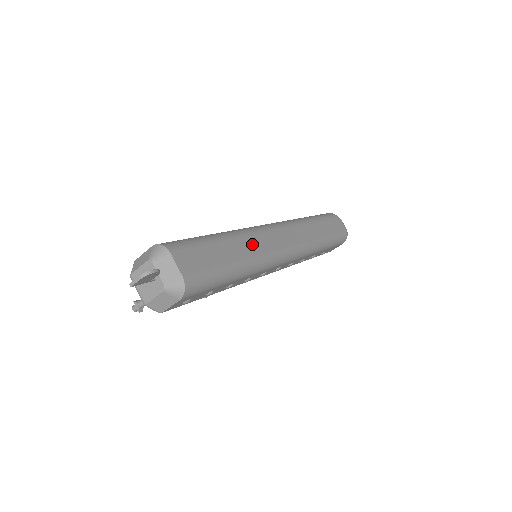
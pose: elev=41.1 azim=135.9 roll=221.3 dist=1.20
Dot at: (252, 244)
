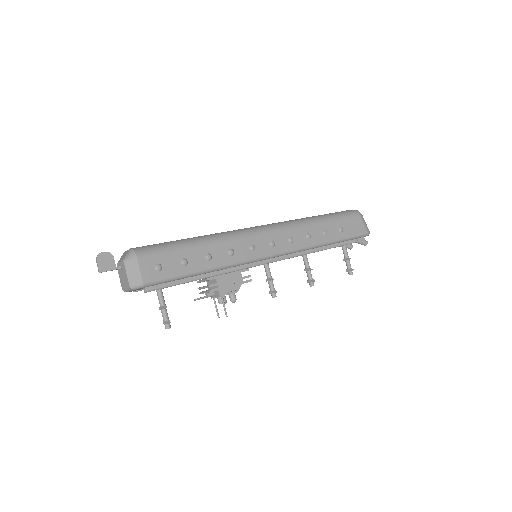
Dot at: occluded
